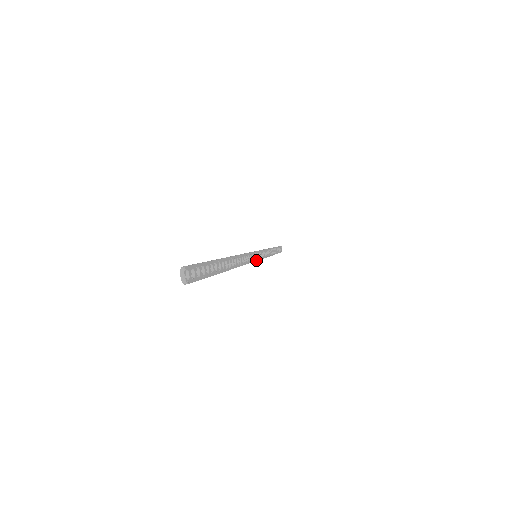
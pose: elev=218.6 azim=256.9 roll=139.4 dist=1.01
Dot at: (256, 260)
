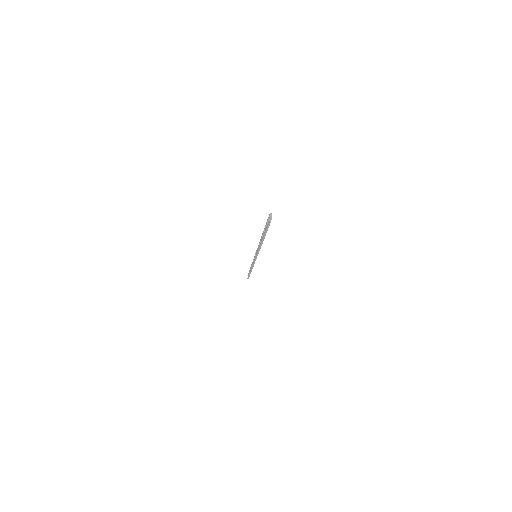
Dot at: occluded
